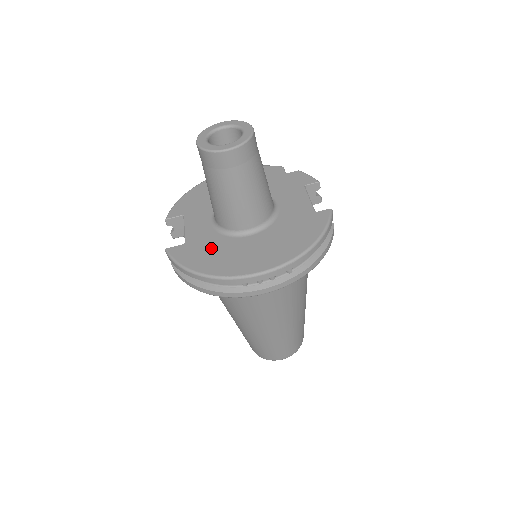
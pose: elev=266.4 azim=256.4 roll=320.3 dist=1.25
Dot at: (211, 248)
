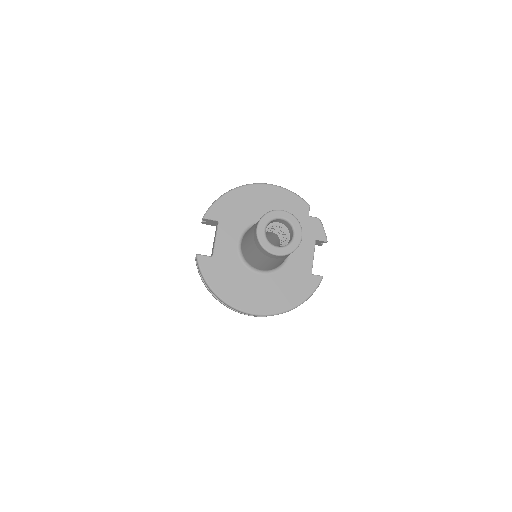
Dot at: (230, 273)
